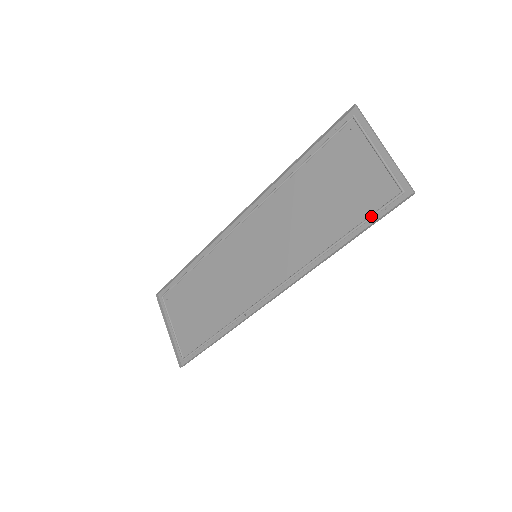
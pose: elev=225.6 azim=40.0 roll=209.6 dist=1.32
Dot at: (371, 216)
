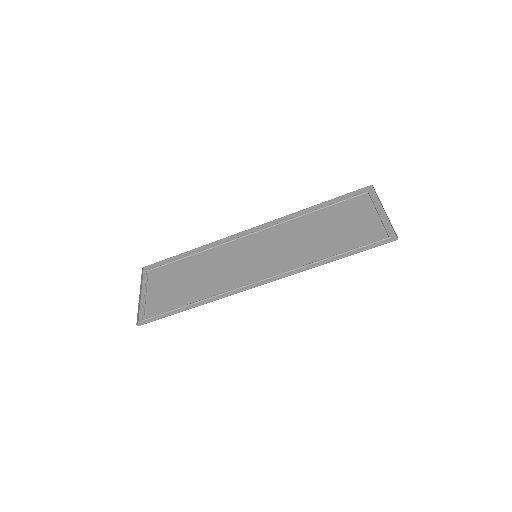
Dot at: (362, 246)
